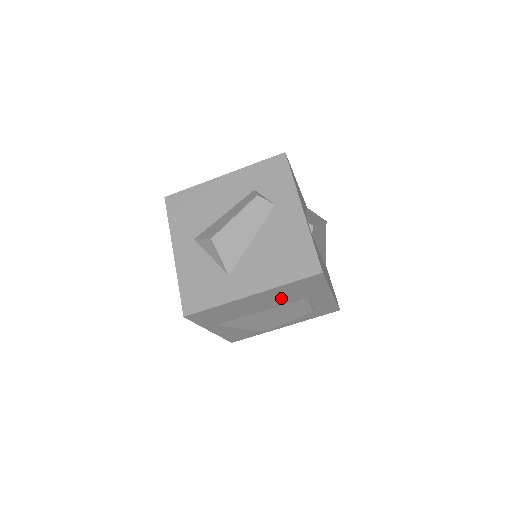
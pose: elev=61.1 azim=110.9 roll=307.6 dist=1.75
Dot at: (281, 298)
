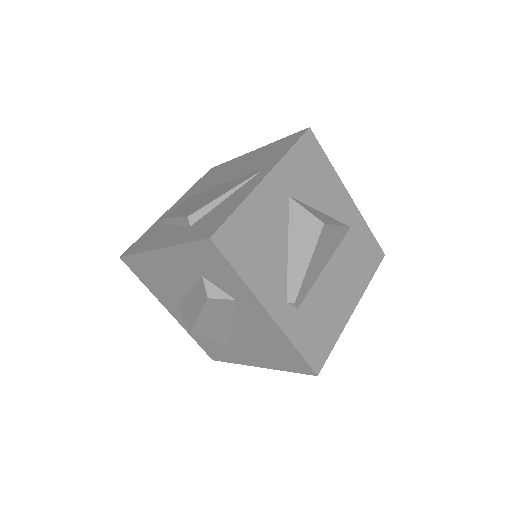
Dot at: occluded
